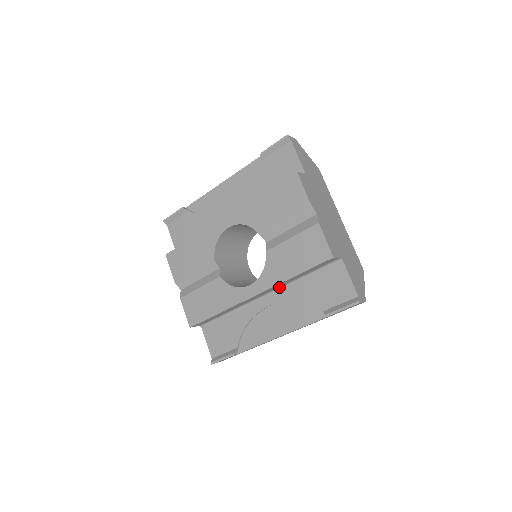
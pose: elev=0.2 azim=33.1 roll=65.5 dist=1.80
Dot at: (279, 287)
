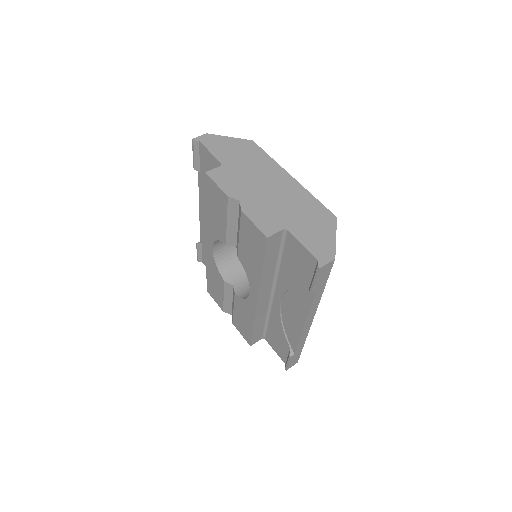
Dot at: (273, 281)
